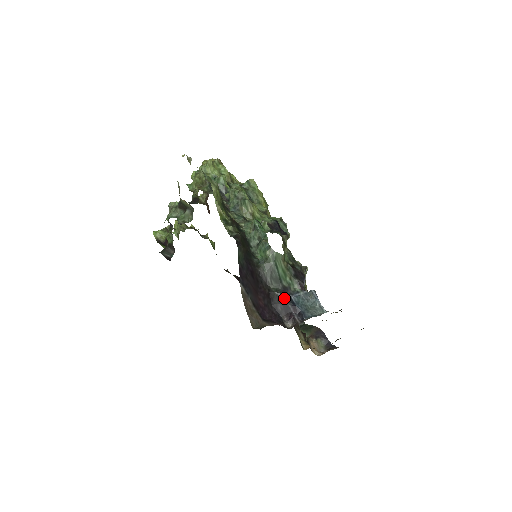
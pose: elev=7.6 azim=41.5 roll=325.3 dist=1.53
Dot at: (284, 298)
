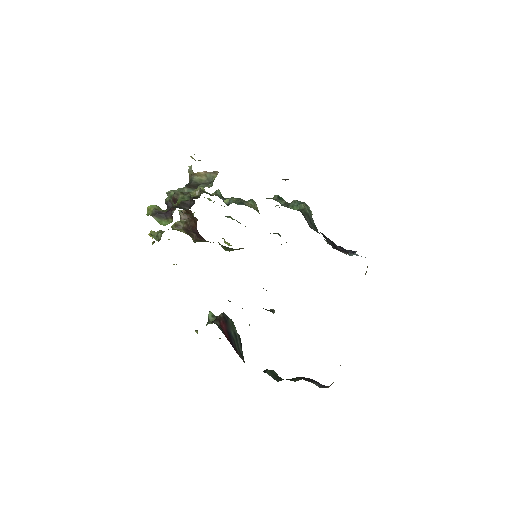
Dot at: occluded
